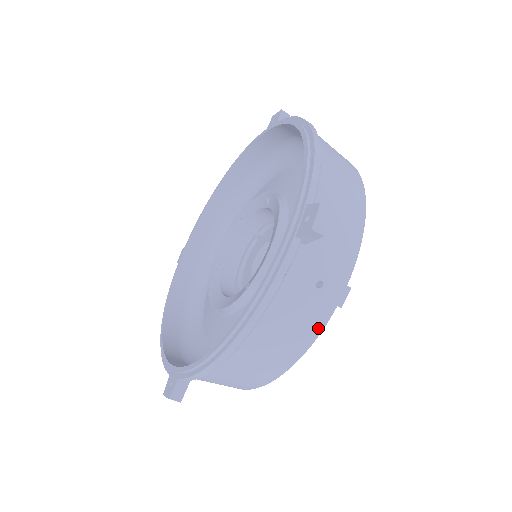
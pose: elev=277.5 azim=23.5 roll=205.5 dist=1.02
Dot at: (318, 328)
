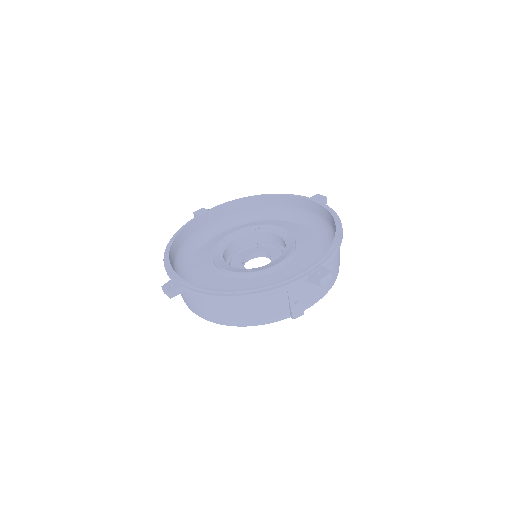
Dot at: (275, 320)
